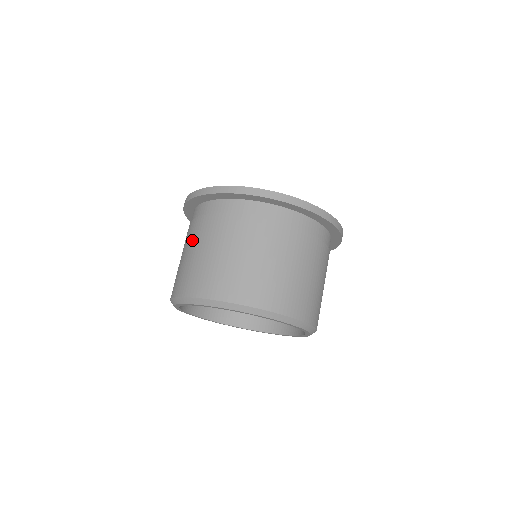
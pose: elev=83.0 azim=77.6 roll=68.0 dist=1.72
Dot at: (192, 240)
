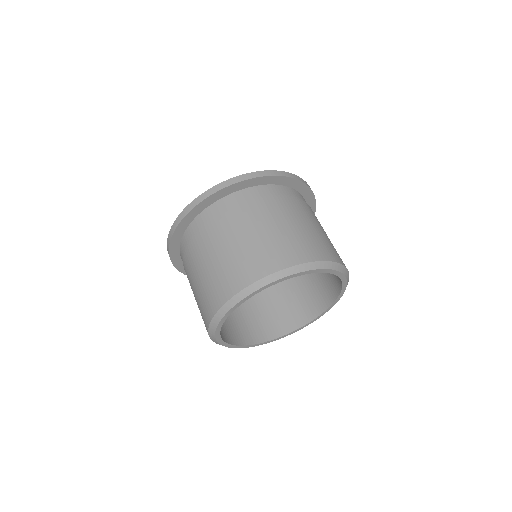
Dot at: (196, 262)
